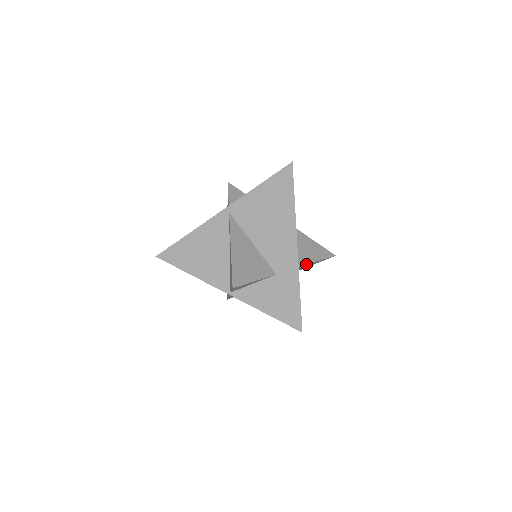
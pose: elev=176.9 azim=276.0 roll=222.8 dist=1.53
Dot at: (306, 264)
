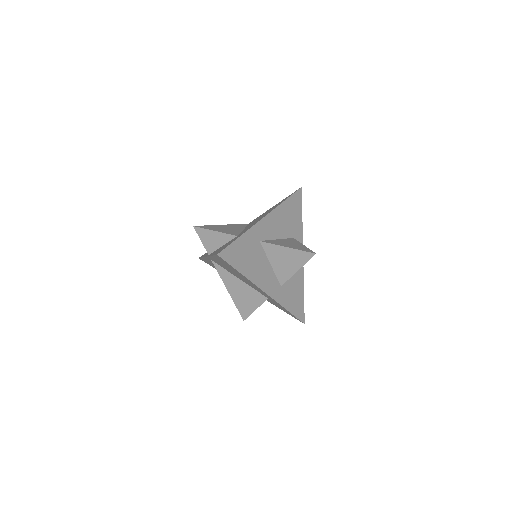
Dot at: (275, 244)
